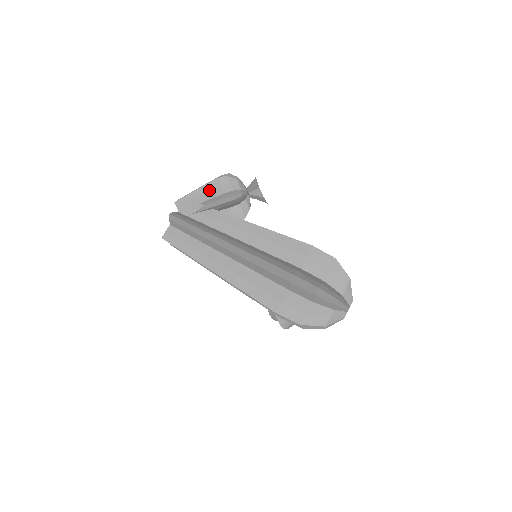
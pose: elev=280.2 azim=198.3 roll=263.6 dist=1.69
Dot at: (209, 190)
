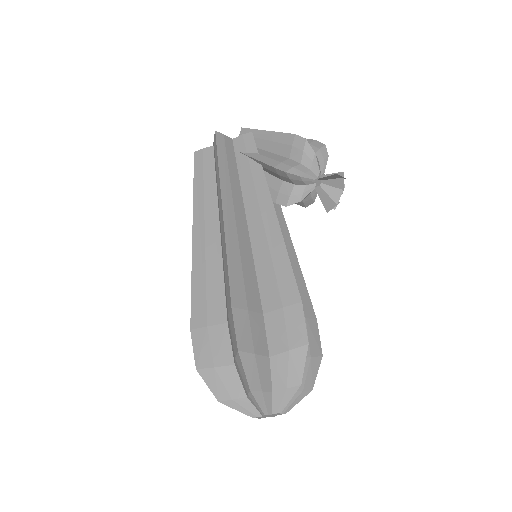
Dot at: (278, 141)
